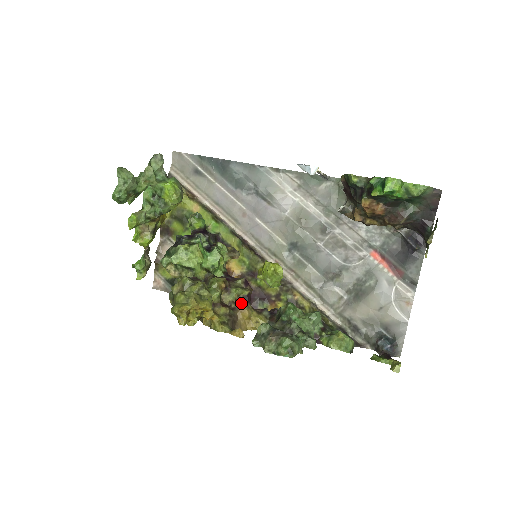
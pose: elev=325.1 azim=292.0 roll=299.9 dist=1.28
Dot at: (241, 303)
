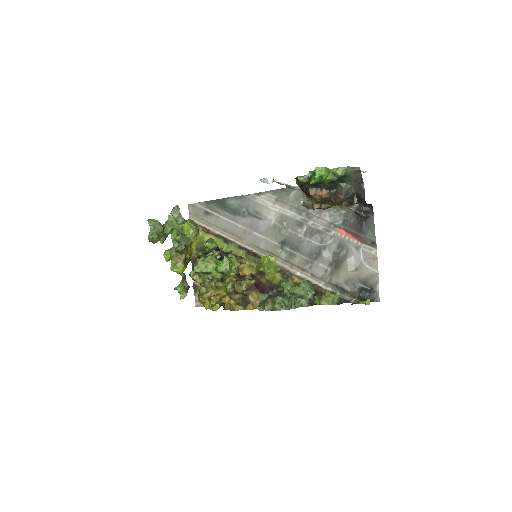
Dot at: (250, 290)
